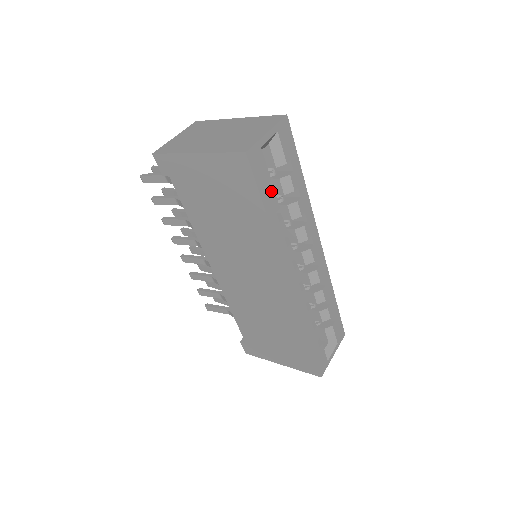
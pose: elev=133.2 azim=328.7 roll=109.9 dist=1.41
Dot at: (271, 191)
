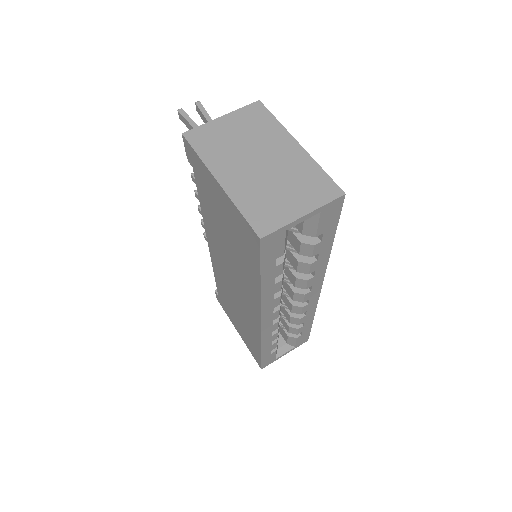
Dot at: (280, 259)
